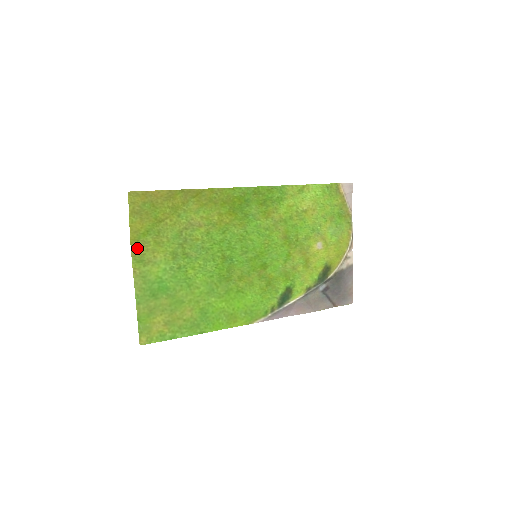
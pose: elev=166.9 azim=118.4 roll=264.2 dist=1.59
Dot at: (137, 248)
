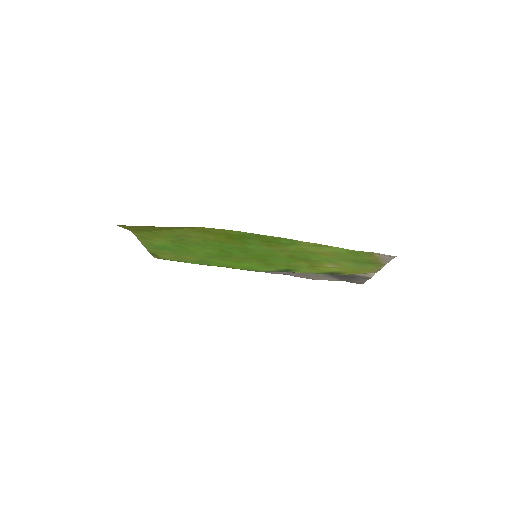
Dot at: (139, 234)
